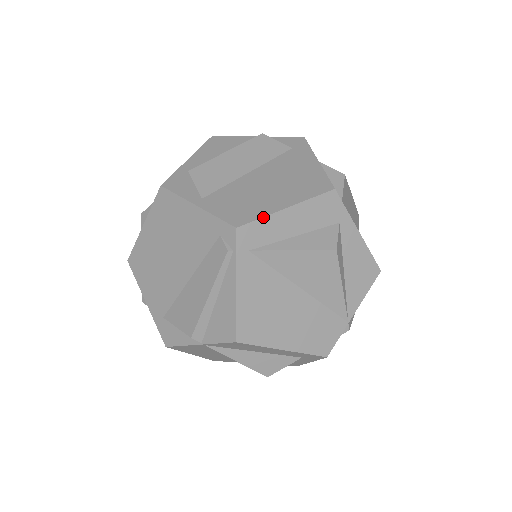
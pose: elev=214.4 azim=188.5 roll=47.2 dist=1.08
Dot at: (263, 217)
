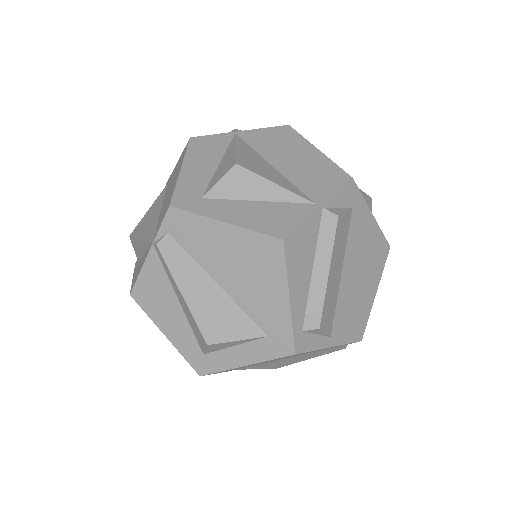
Dot at: occluded
